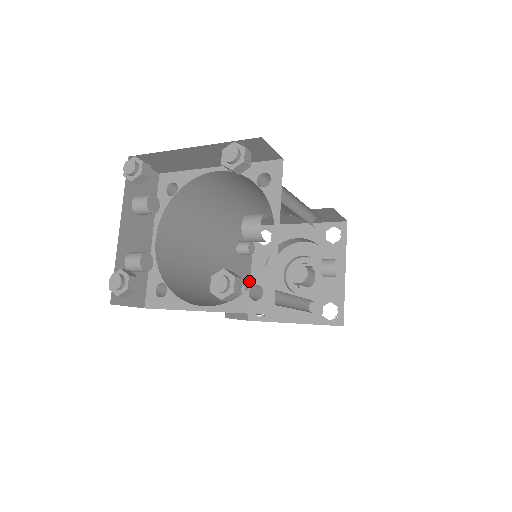
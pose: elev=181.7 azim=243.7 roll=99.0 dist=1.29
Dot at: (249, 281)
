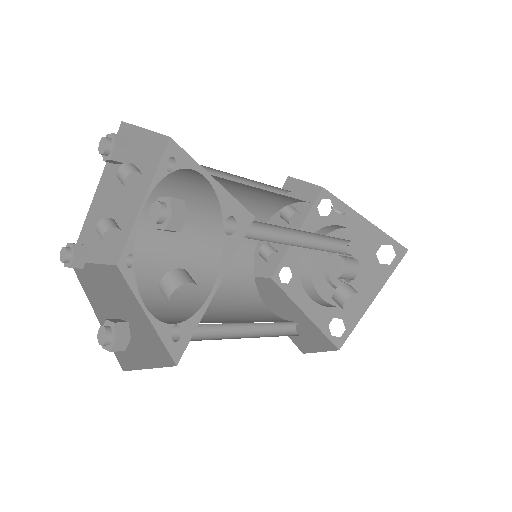
Dot at: occluded
